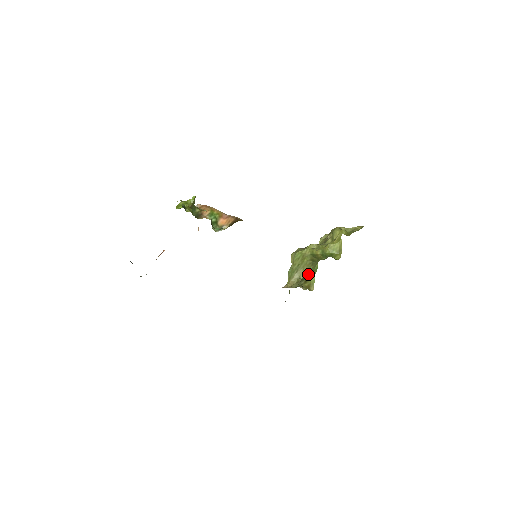
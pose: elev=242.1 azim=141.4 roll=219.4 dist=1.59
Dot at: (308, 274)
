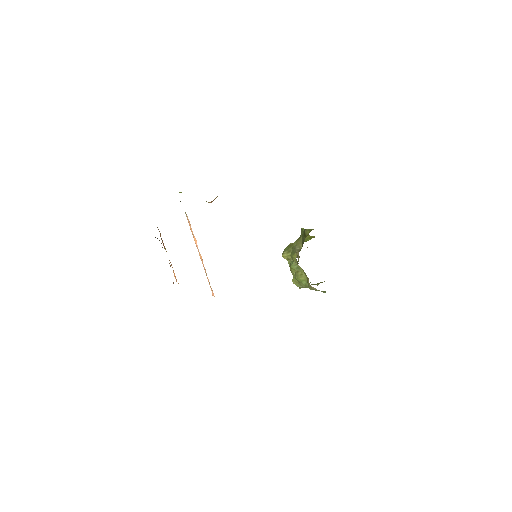
Dot at: (303, 237)
